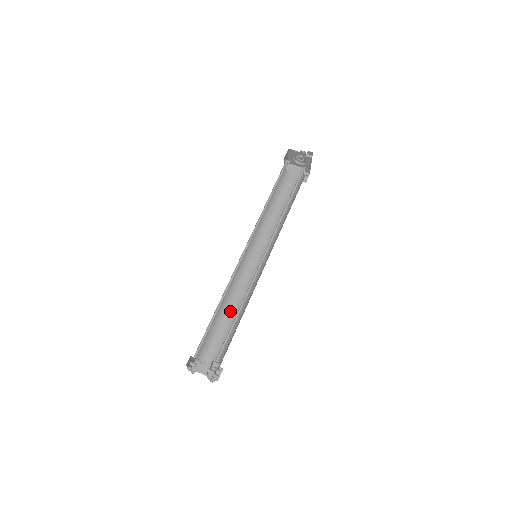
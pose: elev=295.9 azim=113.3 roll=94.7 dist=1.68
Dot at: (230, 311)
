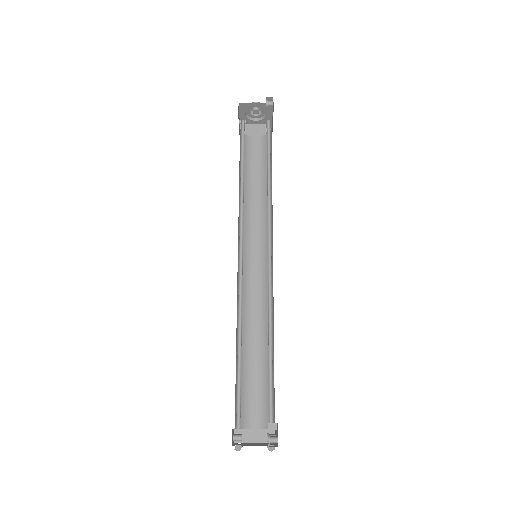
Dot at: (252, 342)
